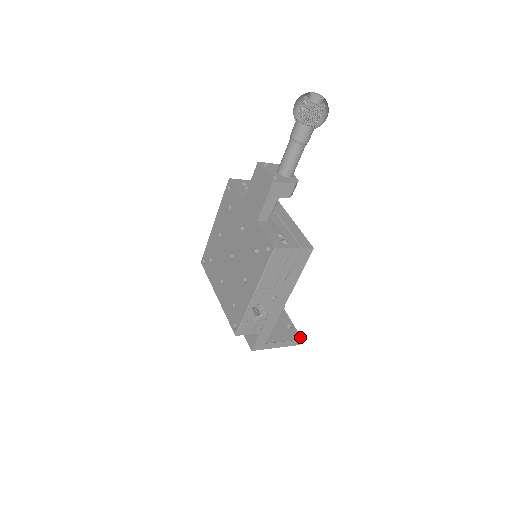
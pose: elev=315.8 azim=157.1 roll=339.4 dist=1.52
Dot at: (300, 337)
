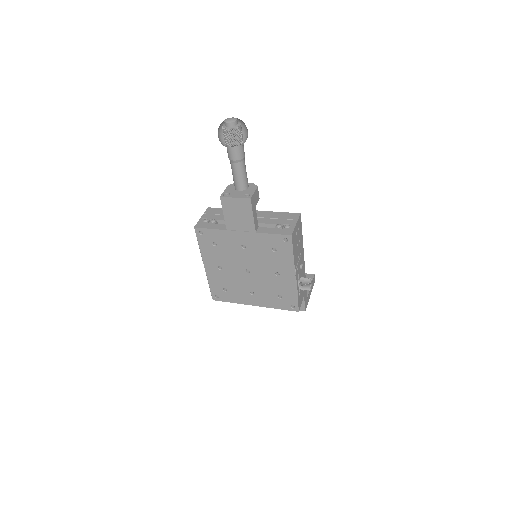
Dot at: (312, 275)
